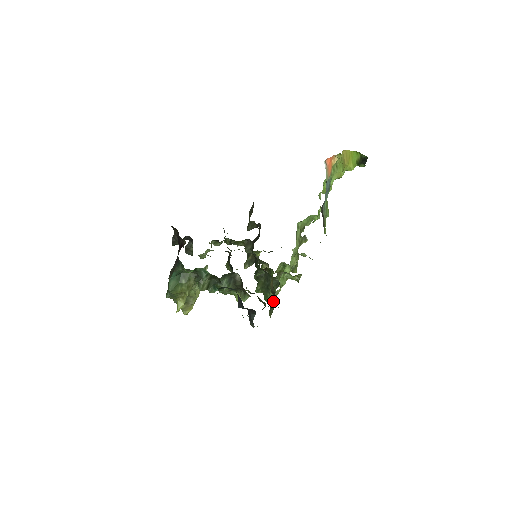
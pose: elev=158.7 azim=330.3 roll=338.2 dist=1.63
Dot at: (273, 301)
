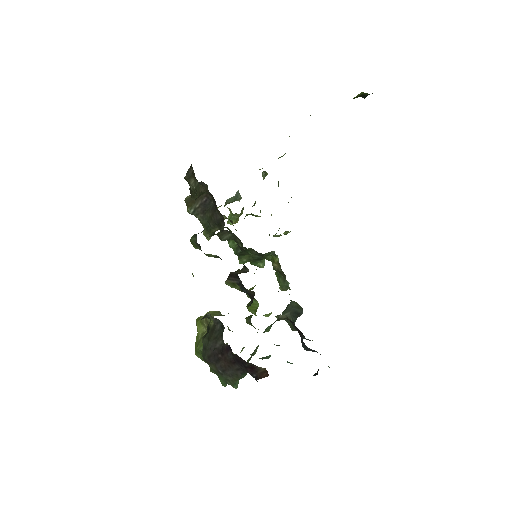
Dot at: (279, 276)
